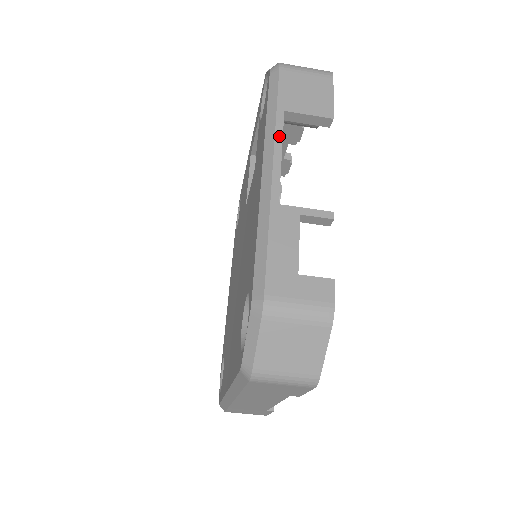
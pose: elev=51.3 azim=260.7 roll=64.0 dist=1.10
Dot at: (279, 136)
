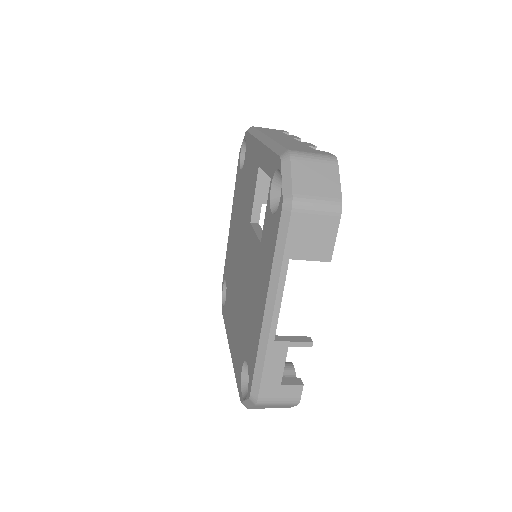
Dot at: (282, 285)
